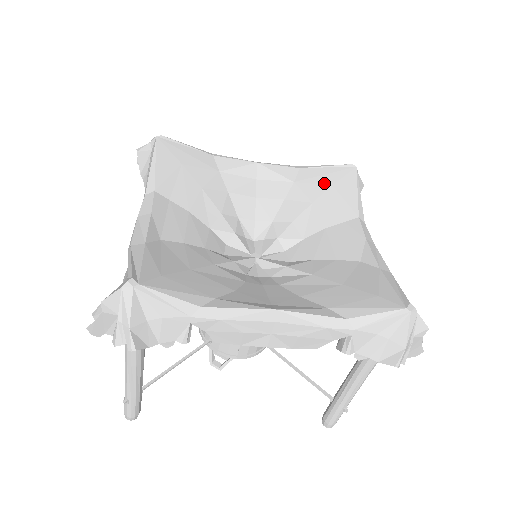
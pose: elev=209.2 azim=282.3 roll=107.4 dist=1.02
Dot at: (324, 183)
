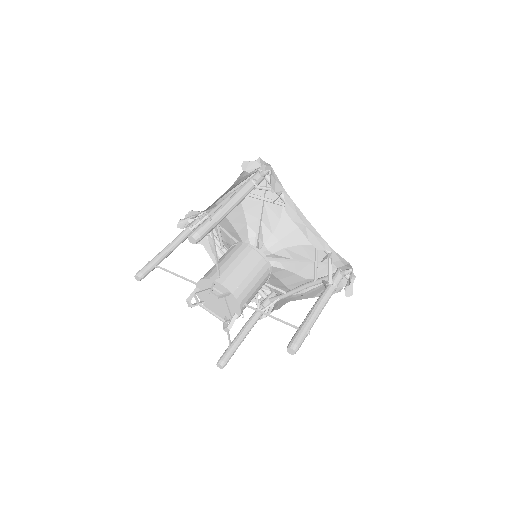
Dot at: occluded
